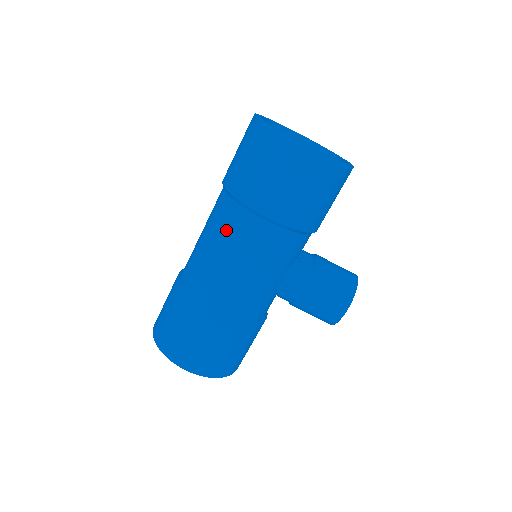
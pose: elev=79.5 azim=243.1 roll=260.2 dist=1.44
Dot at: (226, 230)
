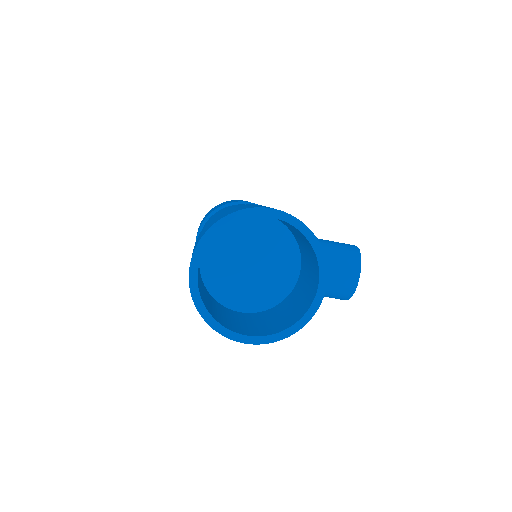
Dot at: occluded
